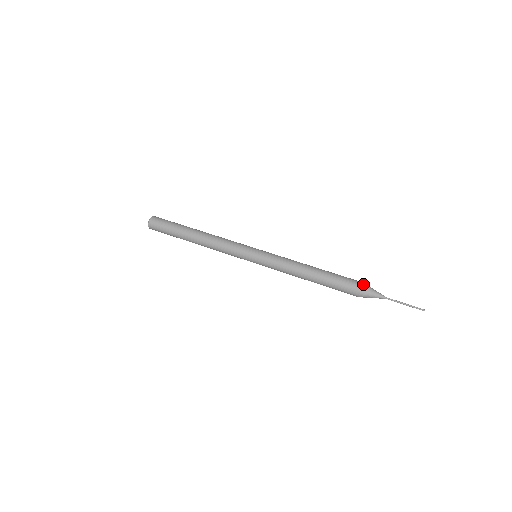
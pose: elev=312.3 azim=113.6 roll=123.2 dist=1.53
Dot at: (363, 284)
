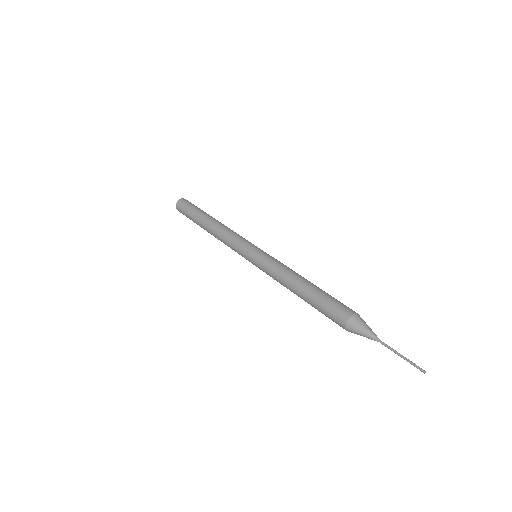
Dot at: (351, 317)
